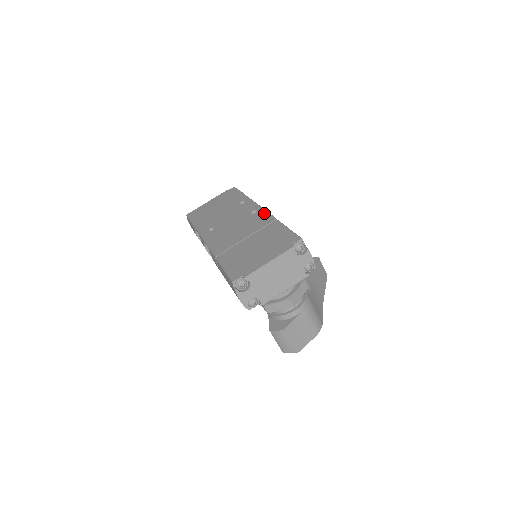
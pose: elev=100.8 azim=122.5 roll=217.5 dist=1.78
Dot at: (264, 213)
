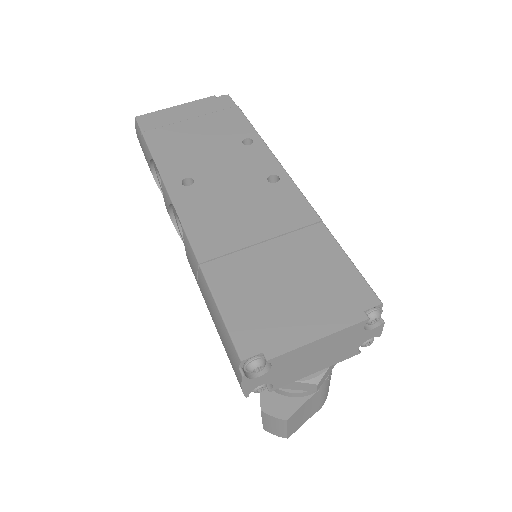
Dot at: (295, 192)
